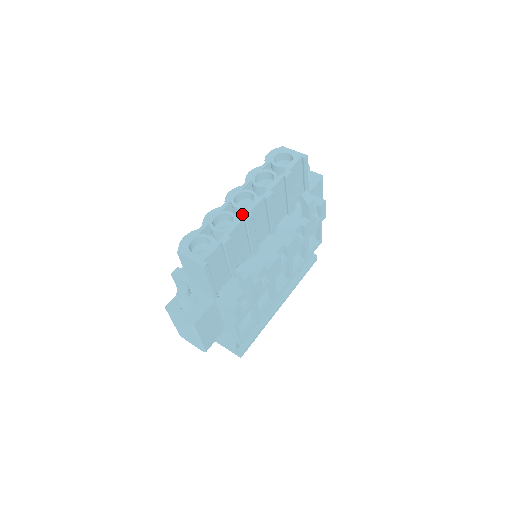
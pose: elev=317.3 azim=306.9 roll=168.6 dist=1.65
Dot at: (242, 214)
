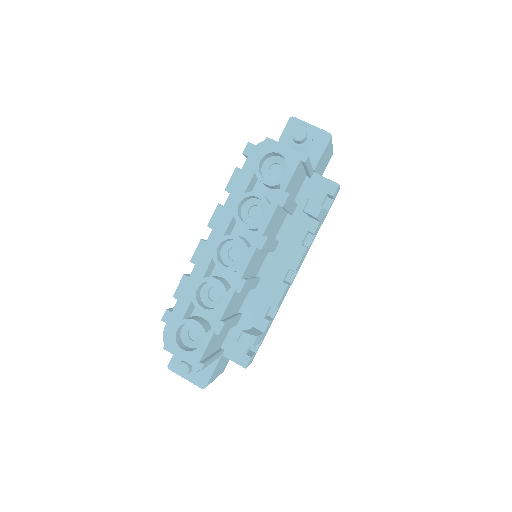
Dot at: occluded
